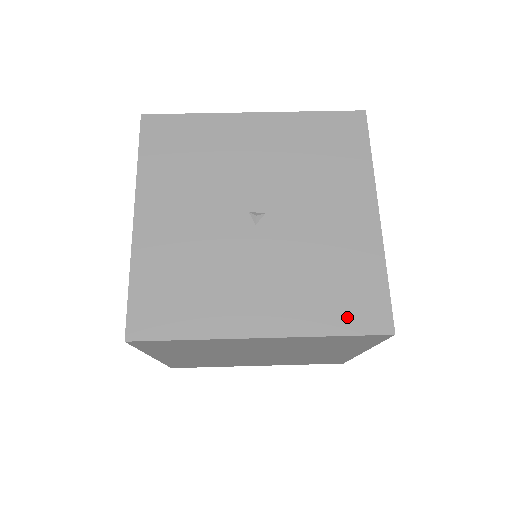
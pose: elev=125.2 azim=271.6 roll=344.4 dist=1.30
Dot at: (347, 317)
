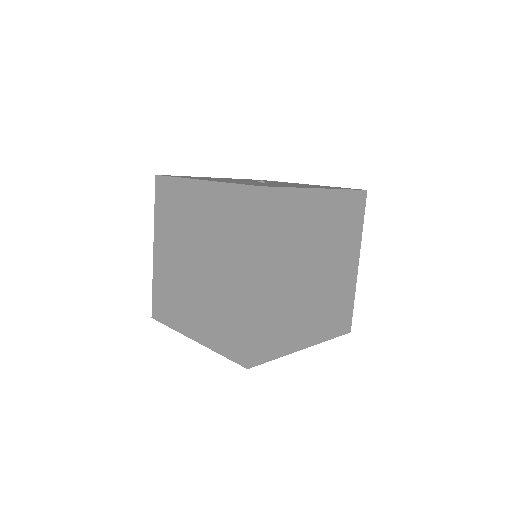
Dot at: occluded
